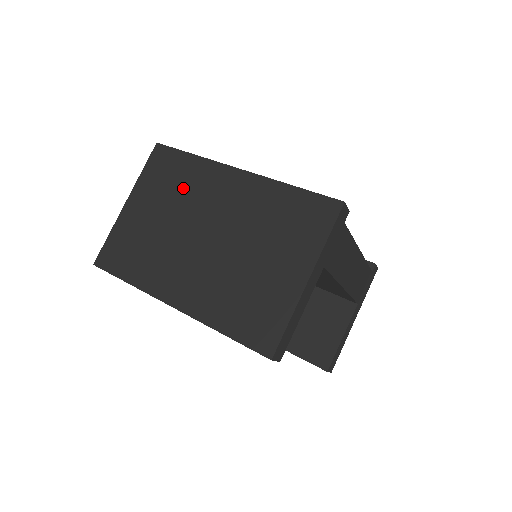
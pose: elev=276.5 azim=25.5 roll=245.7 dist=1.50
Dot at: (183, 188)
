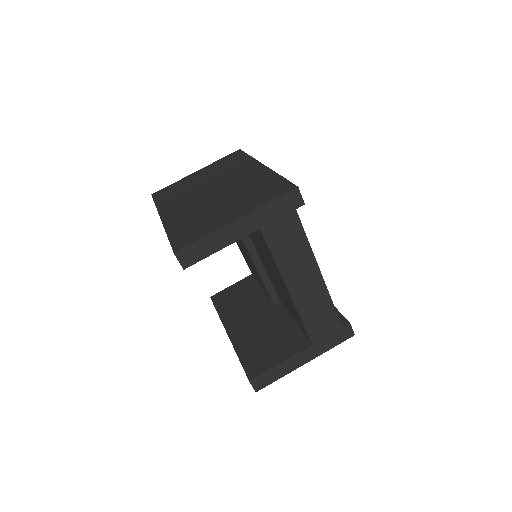
Dot at: (228, 169)
